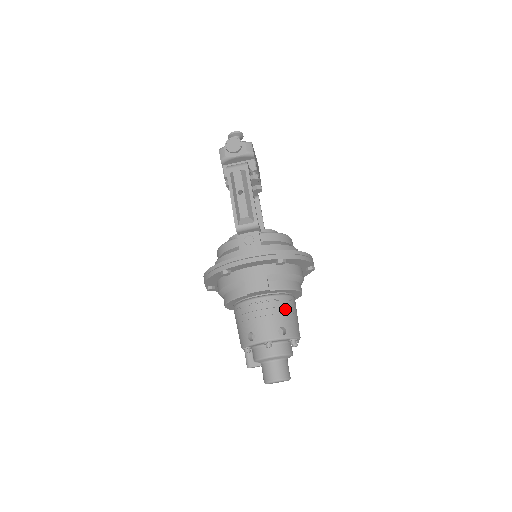
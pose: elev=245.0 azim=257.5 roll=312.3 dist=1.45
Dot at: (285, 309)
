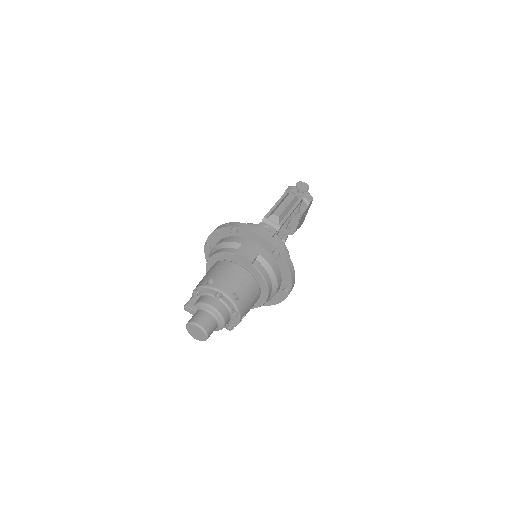
Dot at: (249, 288)
